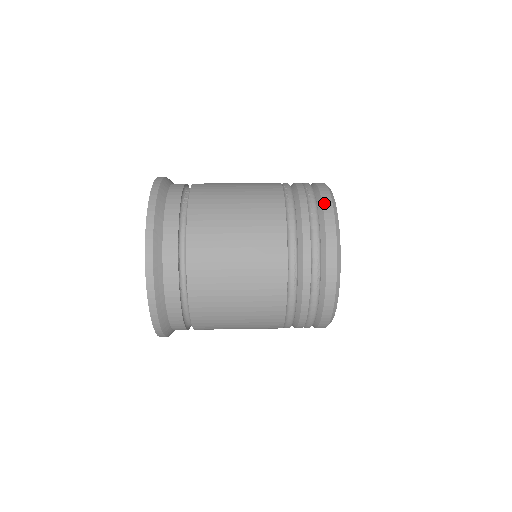
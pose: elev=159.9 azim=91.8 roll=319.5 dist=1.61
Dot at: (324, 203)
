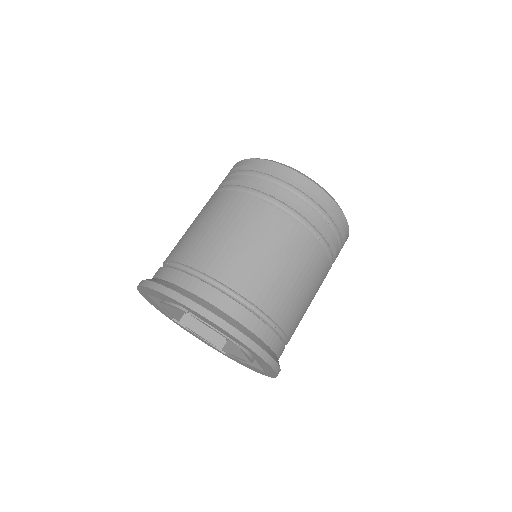
Dot at: (342, 222)
